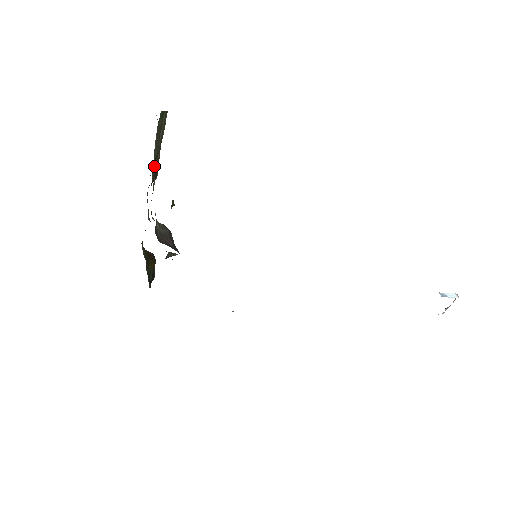
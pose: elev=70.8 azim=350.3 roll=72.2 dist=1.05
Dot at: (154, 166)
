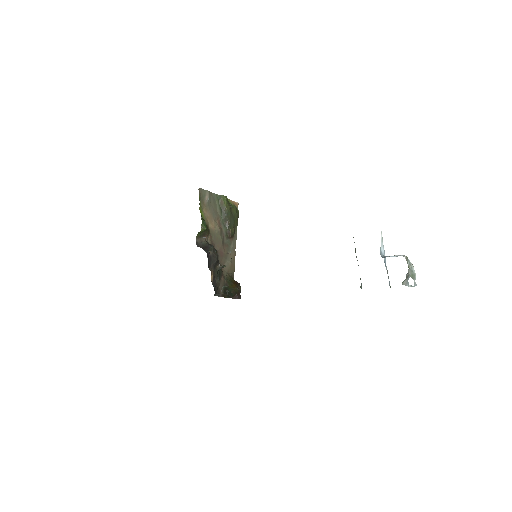
Dot at: (225, 226)
